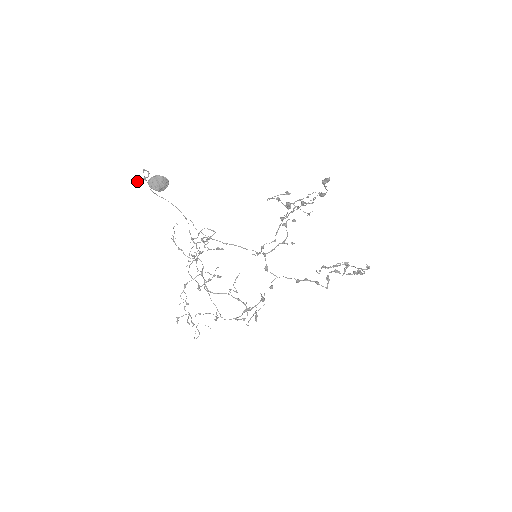
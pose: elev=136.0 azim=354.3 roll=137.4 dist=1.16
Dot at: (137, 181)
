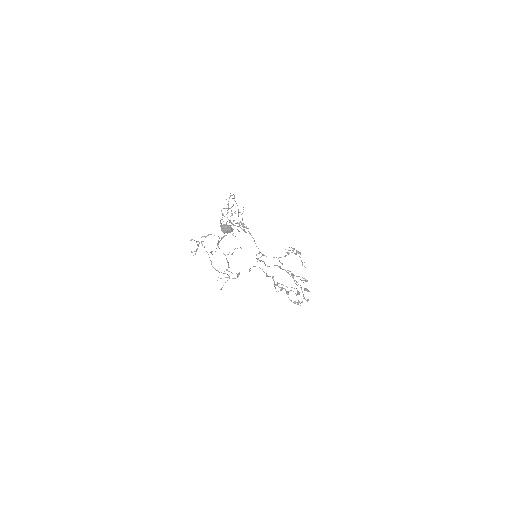
Dot at: (221, 210)
